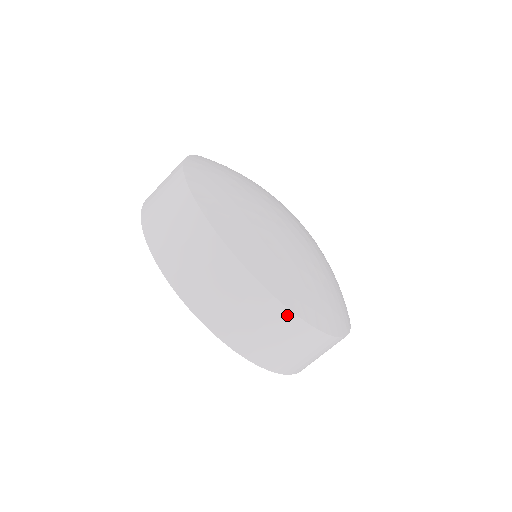
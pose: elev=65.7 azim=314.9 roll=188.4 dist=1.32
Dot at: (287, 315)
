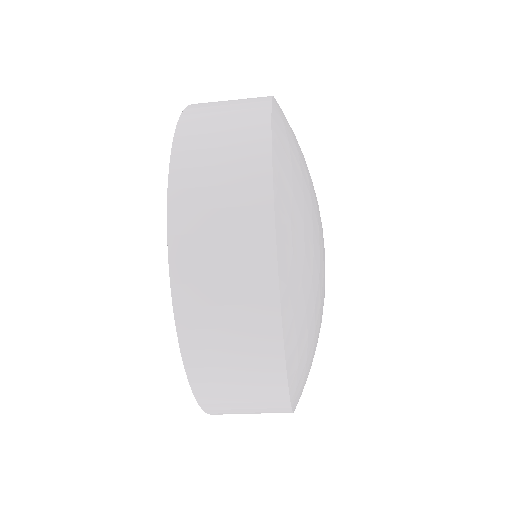
Dot at: (272, 315)
